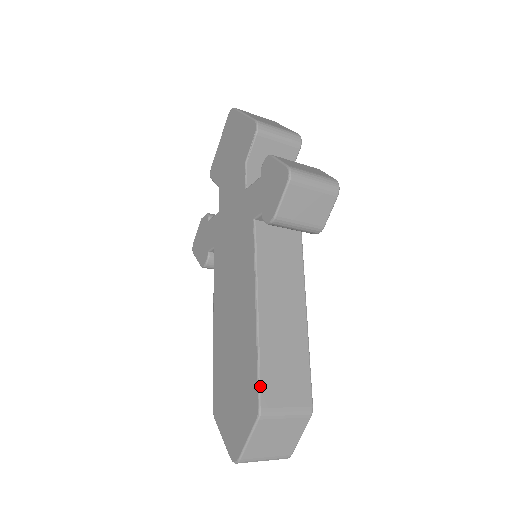
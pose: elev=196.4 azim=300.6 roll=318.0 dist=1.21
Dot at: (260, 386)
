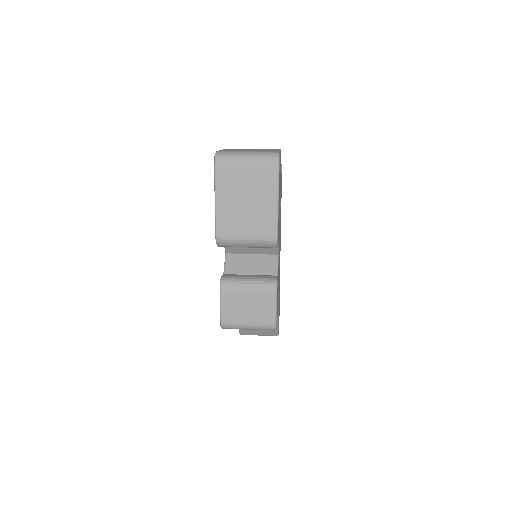
Dot at: (239, 330)
